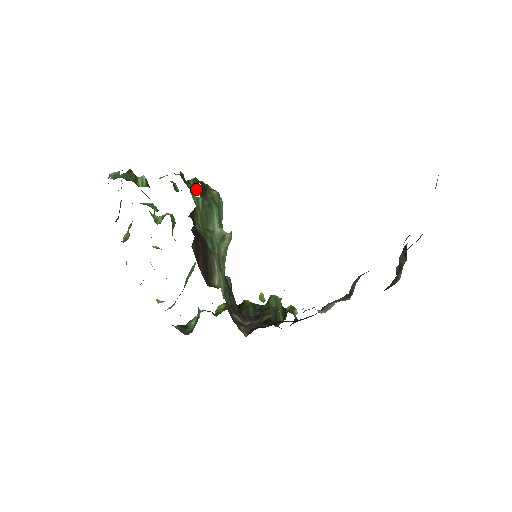
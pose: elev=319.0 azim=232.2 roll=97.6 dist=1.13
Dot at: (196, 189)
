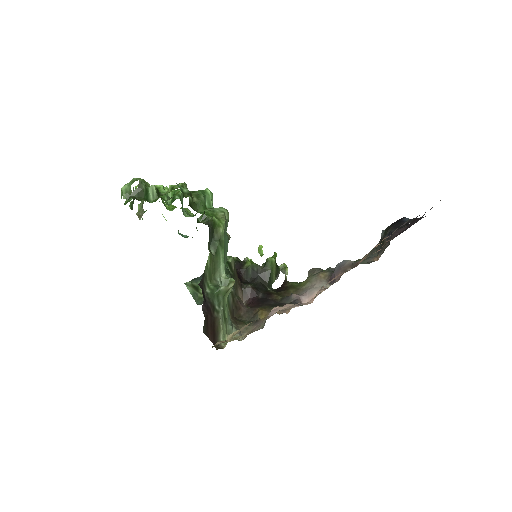
Dot at: (204, 209)
